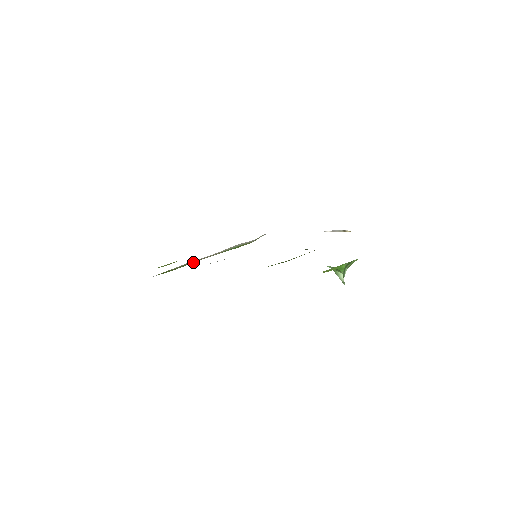
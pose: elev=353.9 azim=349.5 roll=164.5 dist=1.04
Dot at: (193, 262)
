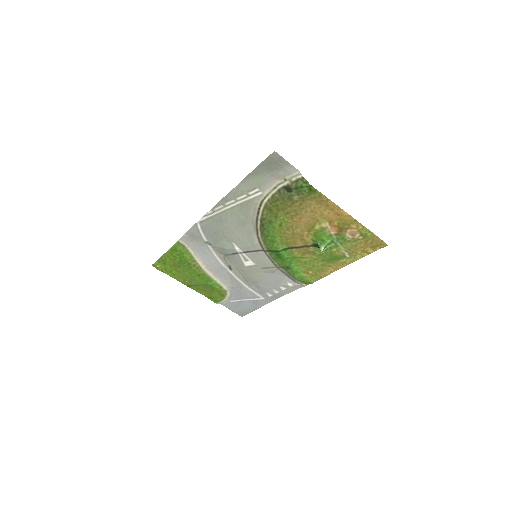
Dot at: (192, 263)
